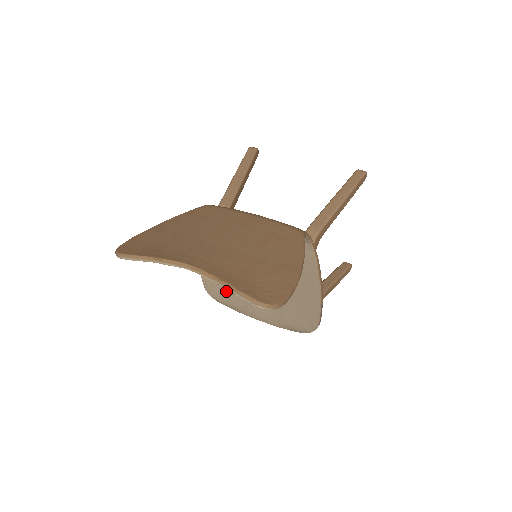
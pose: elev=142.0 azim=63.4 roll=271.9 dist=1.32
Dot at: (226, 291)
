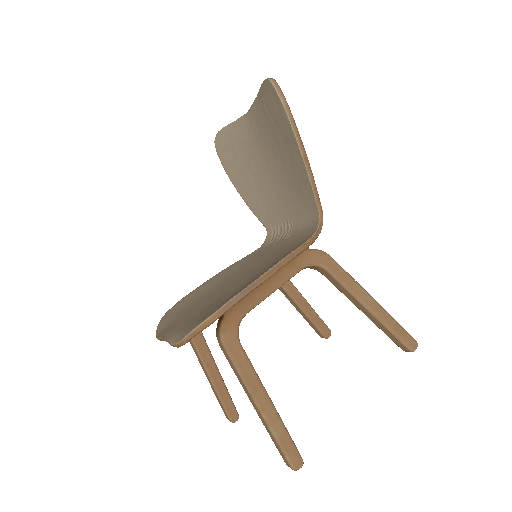
Dot at: (182, 309)
